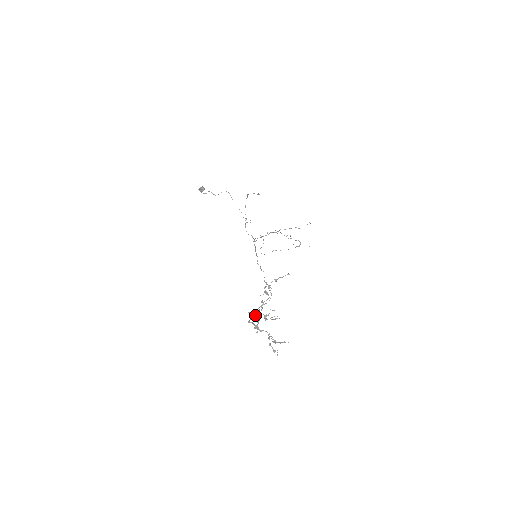
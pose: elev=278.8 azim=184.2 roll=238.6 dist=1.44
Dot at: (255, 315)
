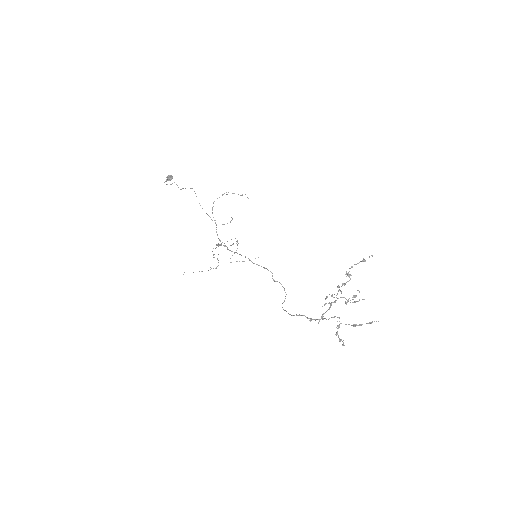
Dot at: occluded
